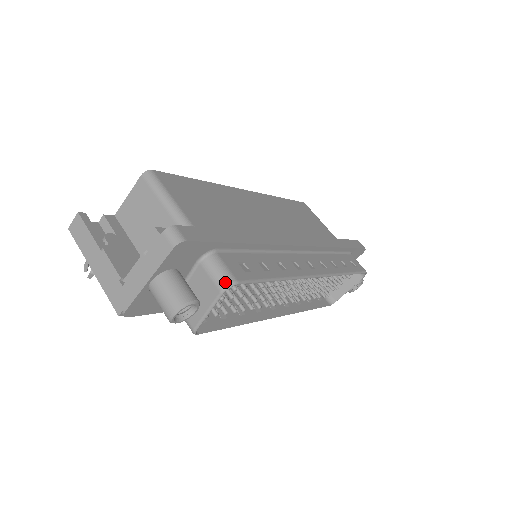
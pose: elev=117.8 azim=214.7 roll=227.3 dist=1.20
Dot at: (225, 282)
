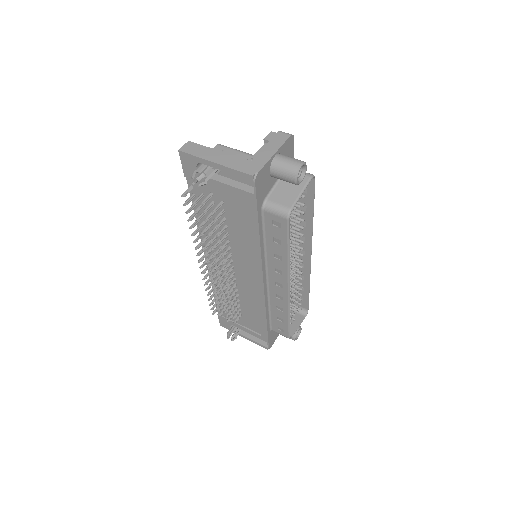
Dot at: (310, 174)
